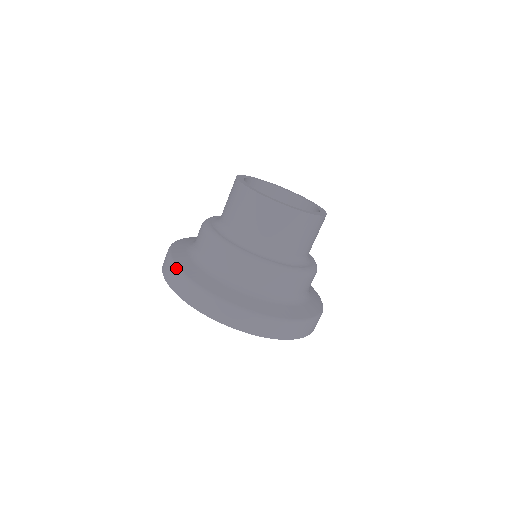
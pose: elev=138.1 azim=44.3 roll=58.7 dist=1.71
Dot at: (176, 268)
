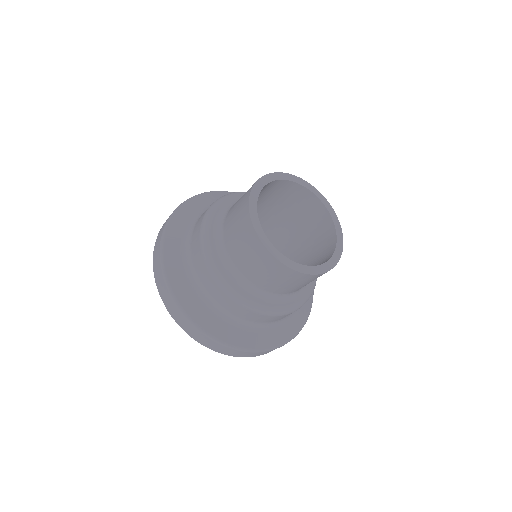
Dot at: (165, 279)
